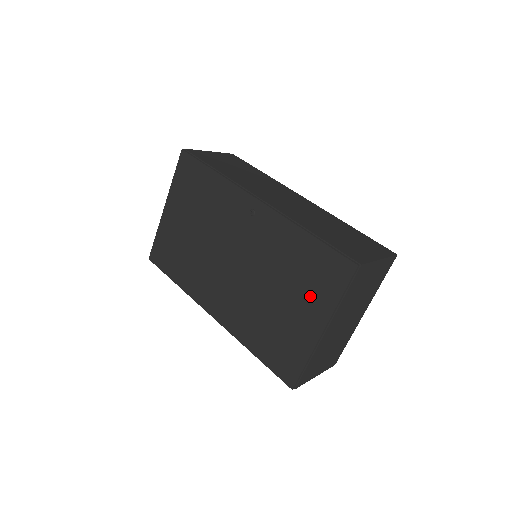
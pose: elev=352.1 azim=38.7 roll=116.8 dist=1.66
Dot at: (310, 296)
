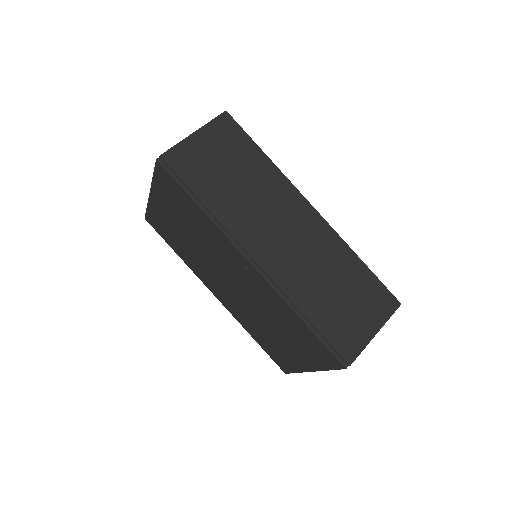
Dot at: (302, 351)
